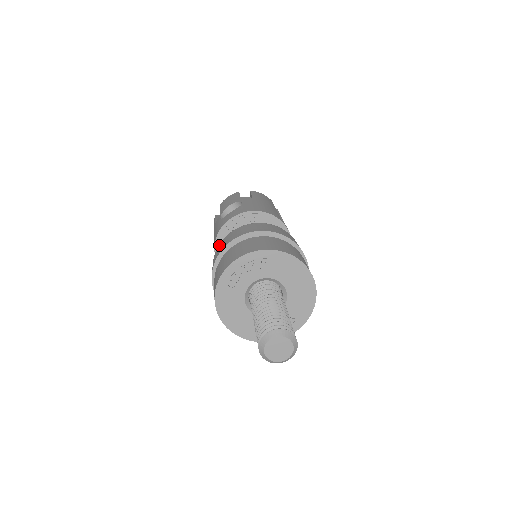
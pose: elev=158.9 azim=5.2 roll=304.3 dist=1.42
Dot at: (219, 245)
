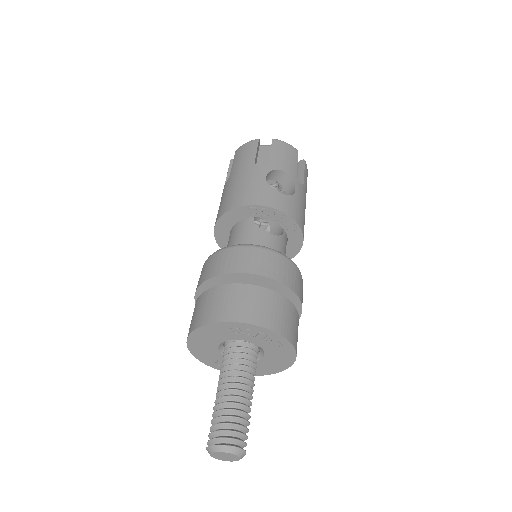
Dot at: (254, 250)
